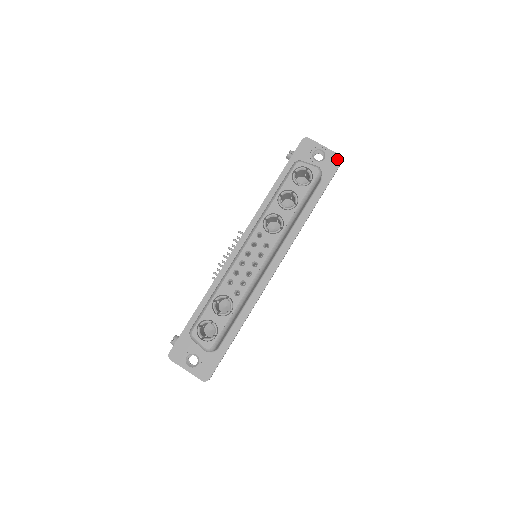
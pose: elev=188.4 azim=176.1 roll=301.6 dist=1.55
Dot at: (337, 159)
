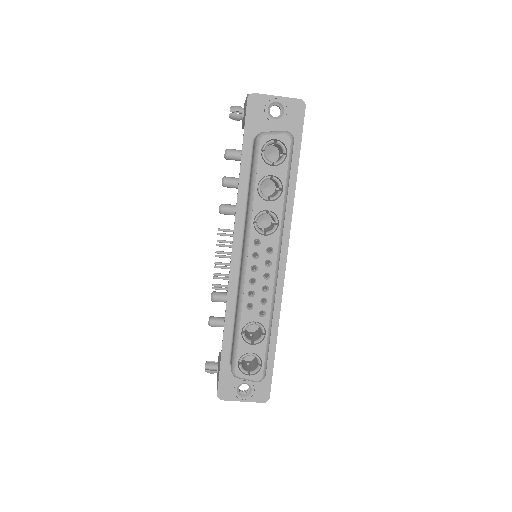
Dot at: (299, 106)
